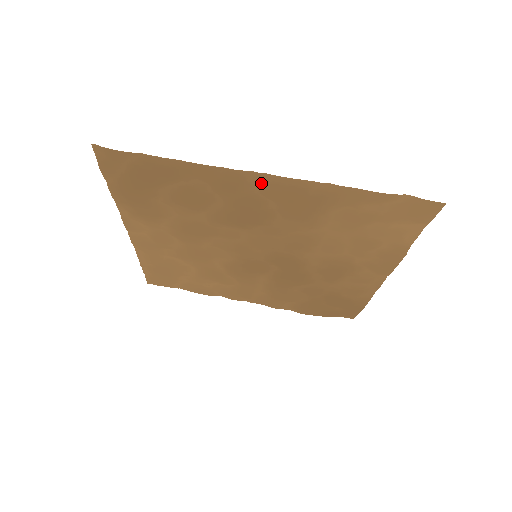
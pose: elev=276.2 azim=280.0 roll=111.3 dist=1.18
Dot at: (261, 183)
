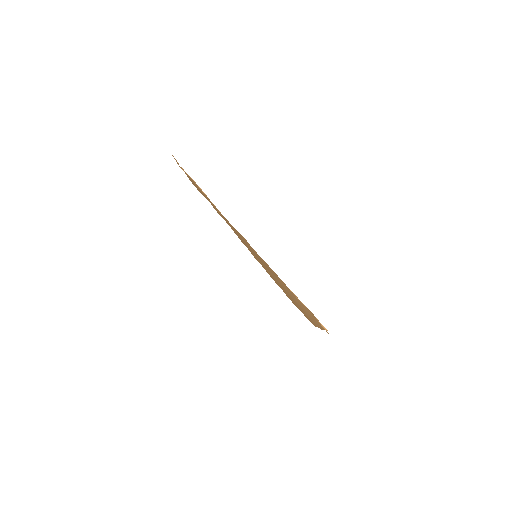
Dot at: (245, 241)
